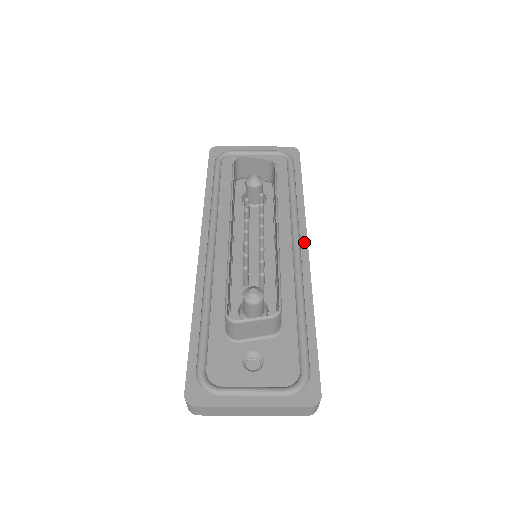
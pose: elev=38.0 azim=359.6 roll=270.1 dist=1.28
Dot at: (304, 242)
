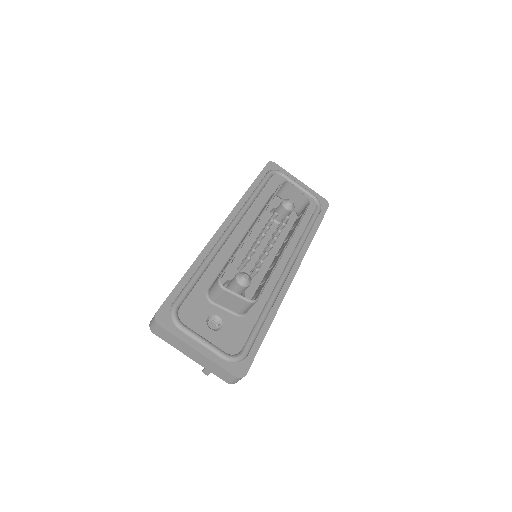
Dot at: (295, 269)
